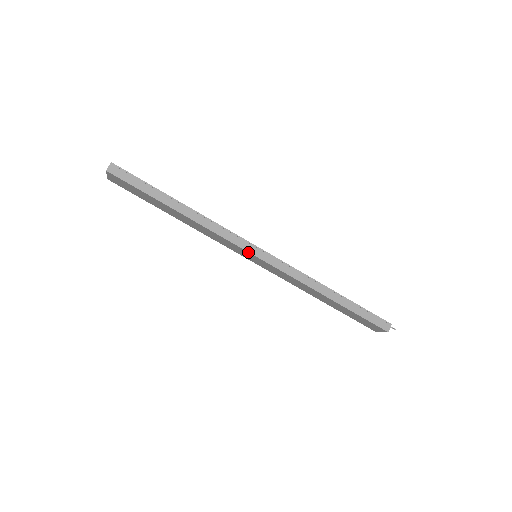
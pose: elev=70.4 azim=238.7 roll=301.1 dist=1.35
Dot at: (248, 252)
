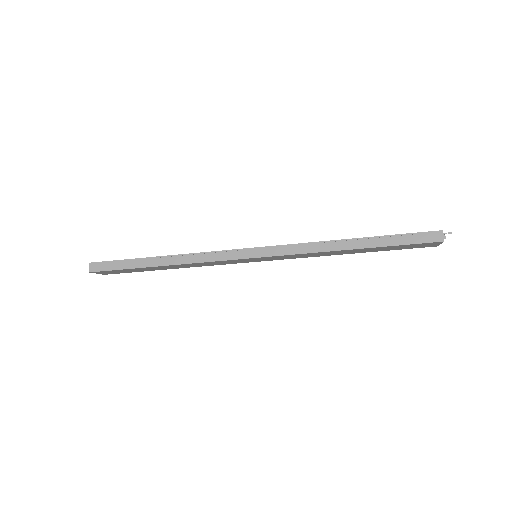
Dot at: (242, 259)
